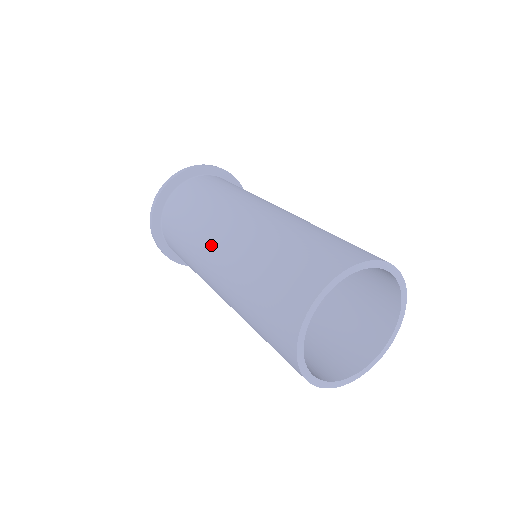
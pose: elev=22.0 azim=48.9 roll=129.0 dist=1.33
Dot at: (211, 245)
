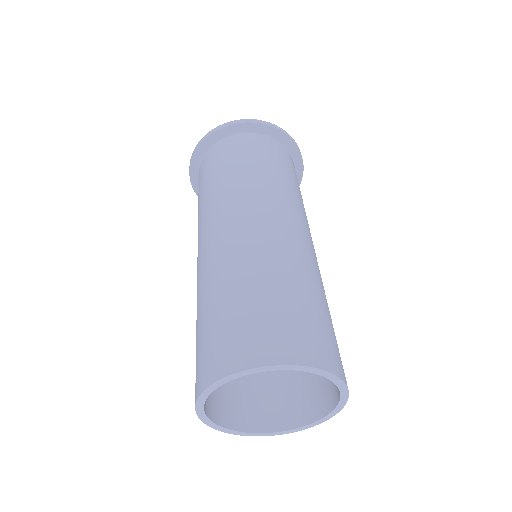
Dot at: occluded
